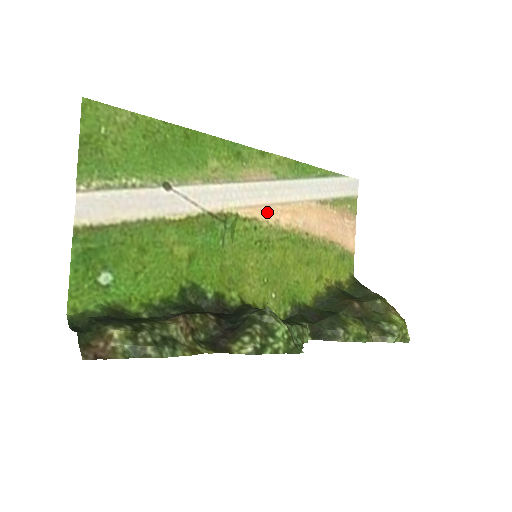
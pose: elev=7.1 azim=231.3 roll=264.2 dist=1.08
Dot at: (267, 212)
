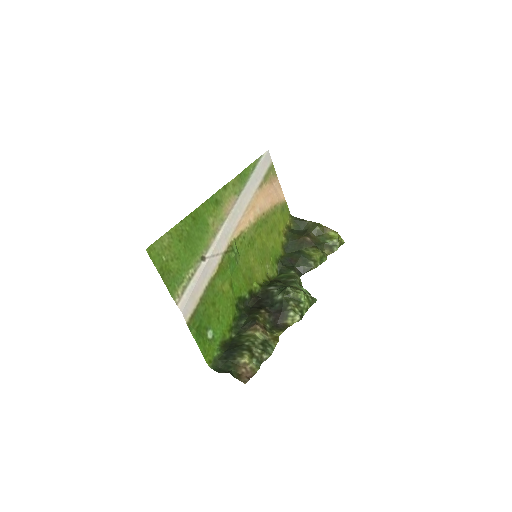
Dot at: (243, 222)
